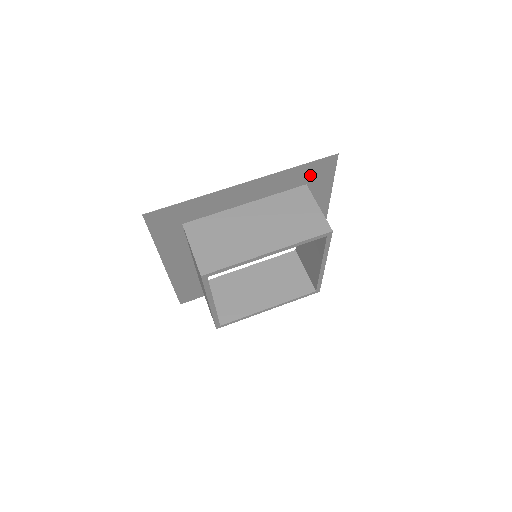
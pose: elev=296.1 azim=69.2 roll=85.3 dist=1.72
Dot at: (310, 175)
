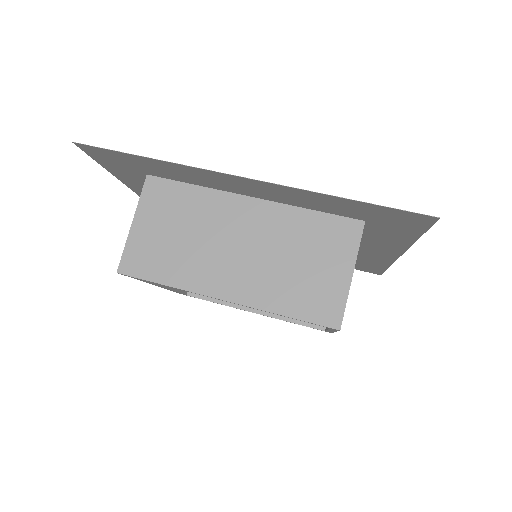
Dot at: (374, 215)
